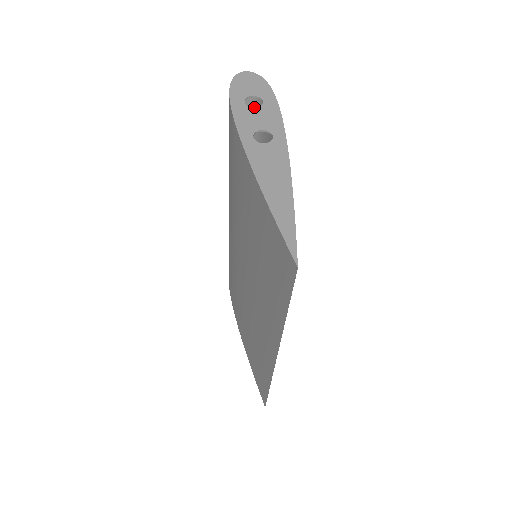
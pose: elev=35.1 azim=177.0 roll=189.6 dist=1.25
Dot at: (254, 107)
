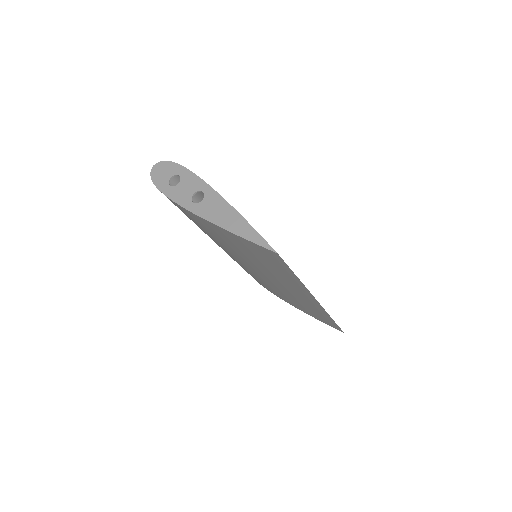
Dot at: (178, 184)
